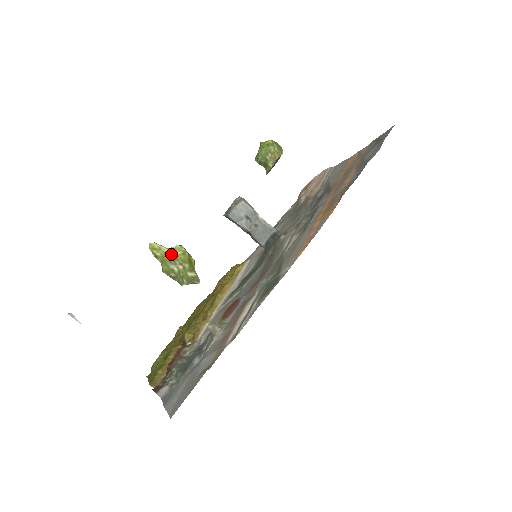
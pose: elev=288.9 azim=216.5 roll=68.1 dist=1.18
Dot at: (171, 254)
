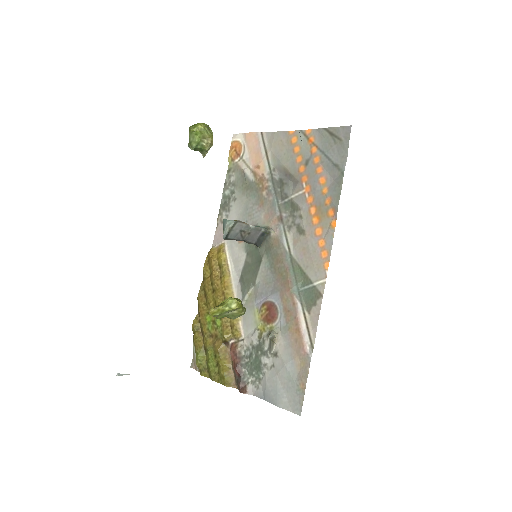
Dot at: (228, 309)
